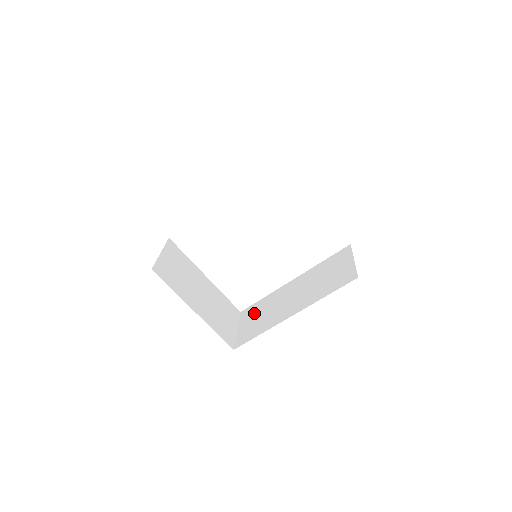
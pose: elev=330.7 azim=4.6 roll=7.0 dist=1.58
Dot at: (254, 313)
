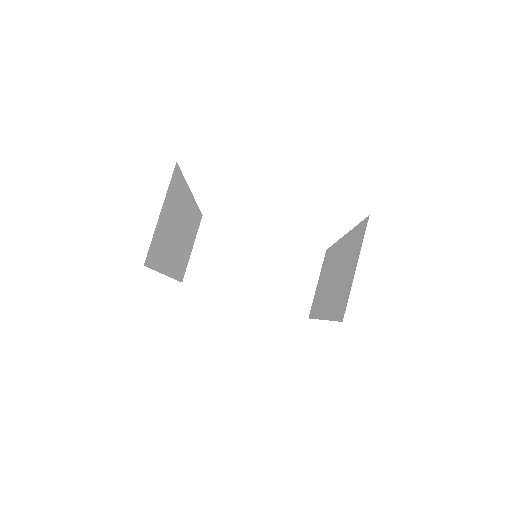
Dot at: (324, 269)
